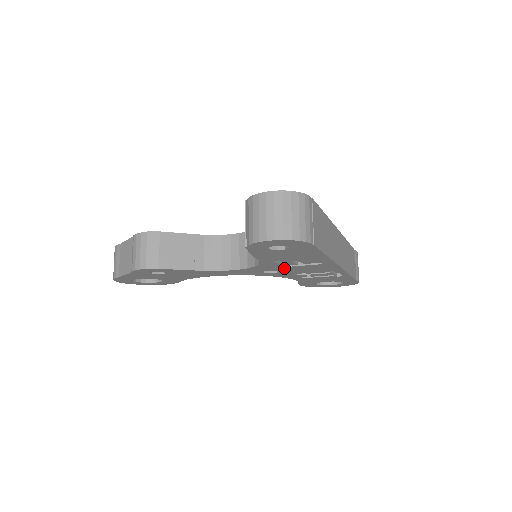
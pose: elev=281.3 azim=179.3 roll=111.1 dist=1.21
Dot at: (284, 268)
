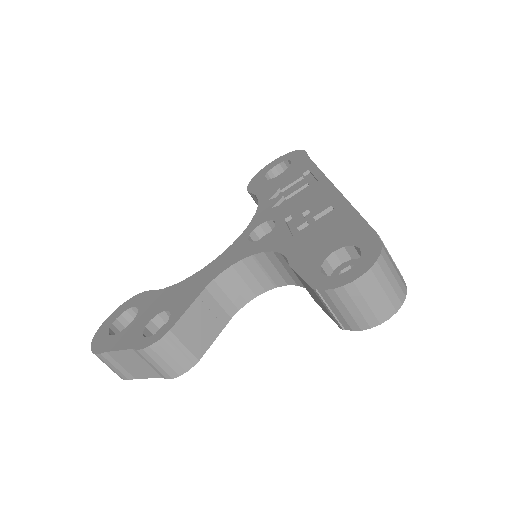
Dot at: occluded
